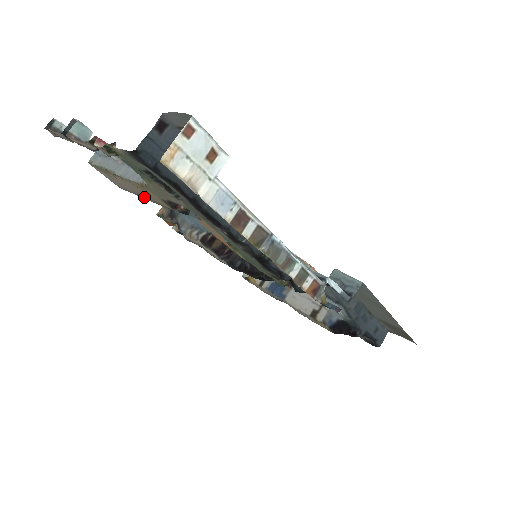
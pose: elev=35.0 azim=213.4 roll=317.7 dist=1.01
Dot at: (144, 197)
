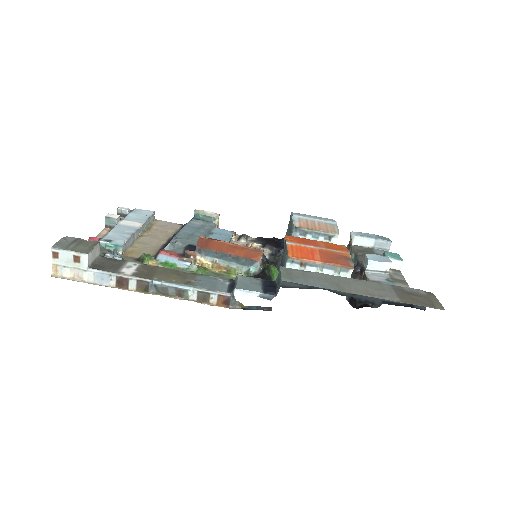
Dot at: (160, 244)
